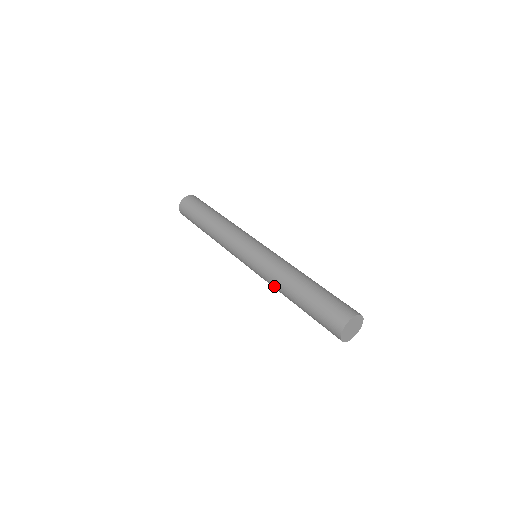
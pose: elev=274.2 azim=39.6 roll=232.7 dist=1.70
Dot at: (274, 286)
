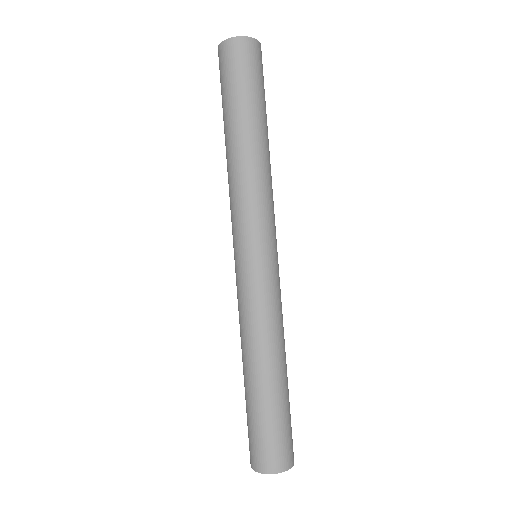
Dot at: (241, 330)
